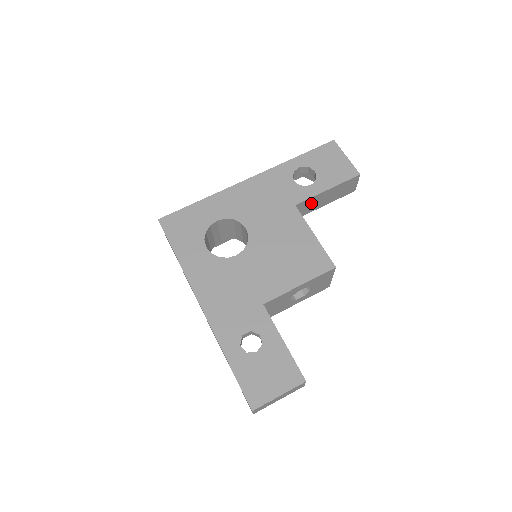
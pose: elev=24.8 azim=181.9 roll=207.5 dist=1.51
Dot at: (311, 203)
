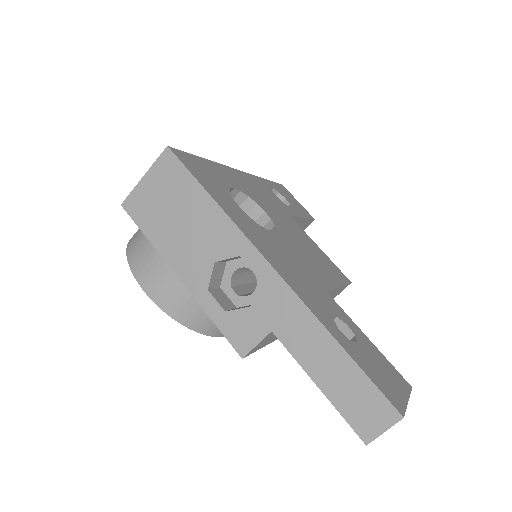
Dot at: occluded
